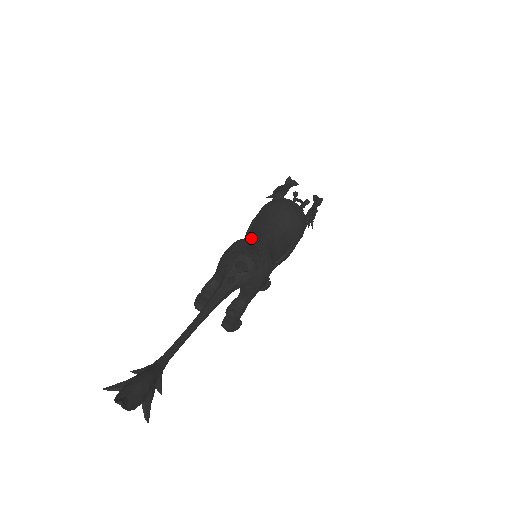
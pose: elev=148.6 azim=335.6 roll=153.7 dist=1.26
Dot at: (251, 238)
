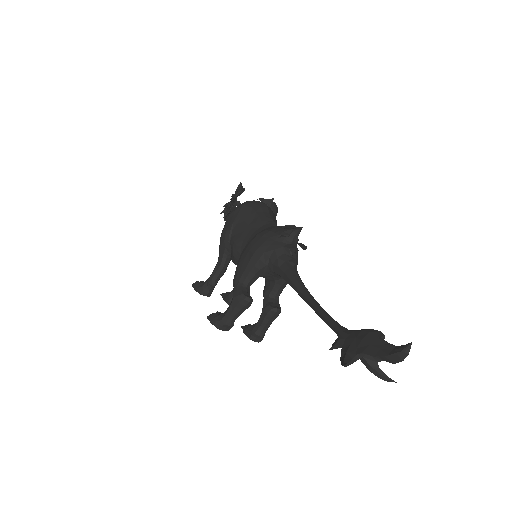
Dot at: (271, 228)
